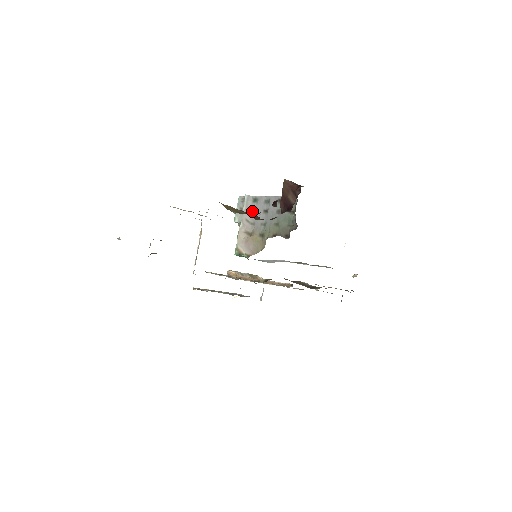
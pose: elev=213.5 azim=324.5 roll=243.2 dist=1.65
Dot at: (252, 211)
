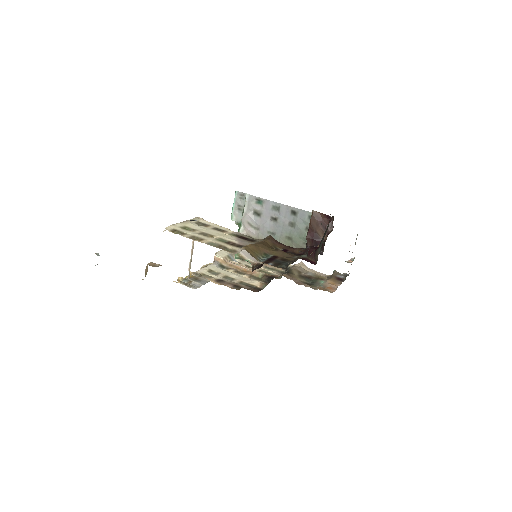
Dot at: (255, 214)
